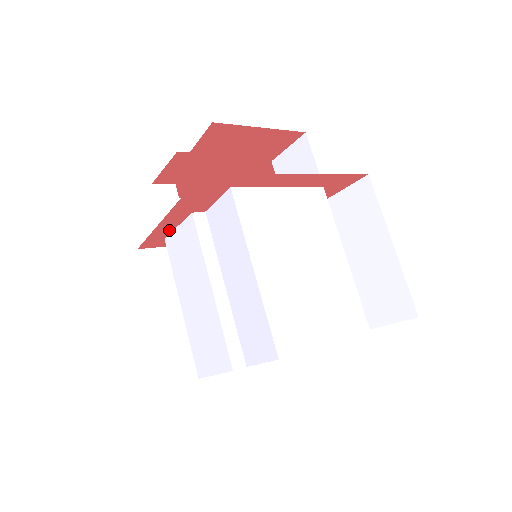
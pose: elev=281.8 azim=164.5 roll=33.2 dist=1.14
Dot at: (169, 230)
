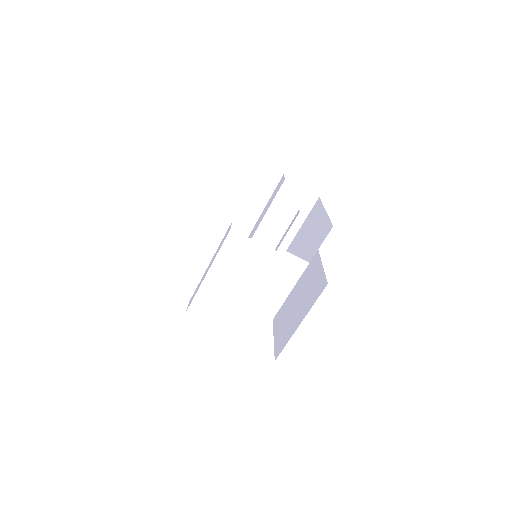
Dot at: (247, 238)
